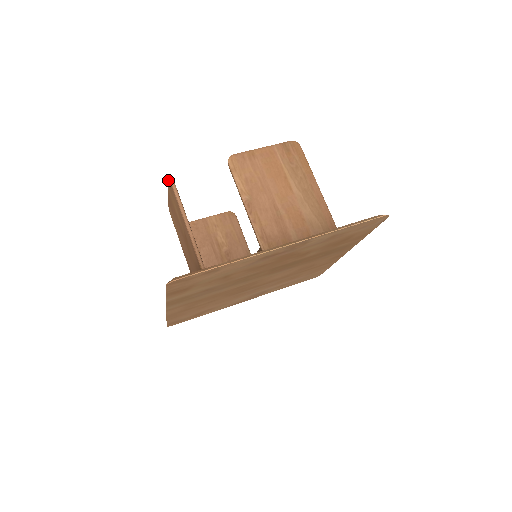
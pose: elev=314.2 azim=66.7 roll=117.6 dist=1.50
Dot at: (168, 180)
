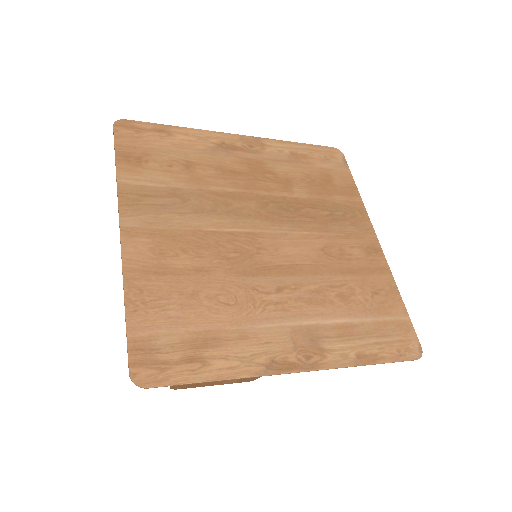
Dot at: occluded
